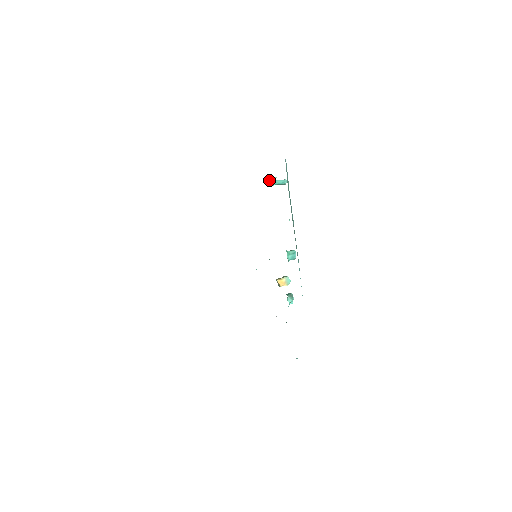
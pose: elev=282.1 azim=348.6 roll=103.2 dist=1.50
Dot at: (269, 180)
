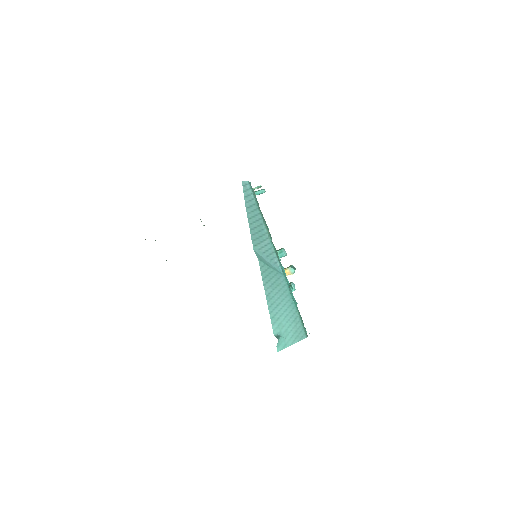
Dot at: occluded
